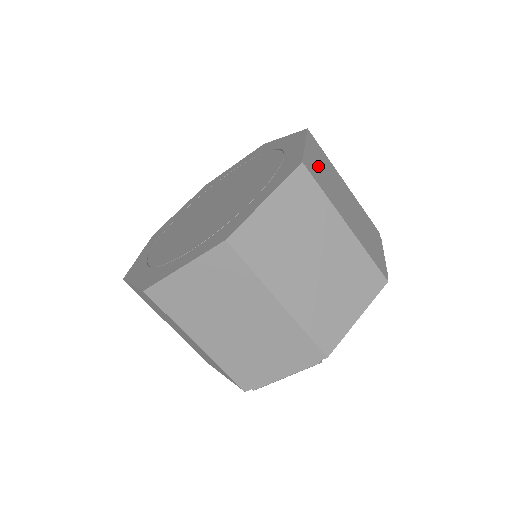
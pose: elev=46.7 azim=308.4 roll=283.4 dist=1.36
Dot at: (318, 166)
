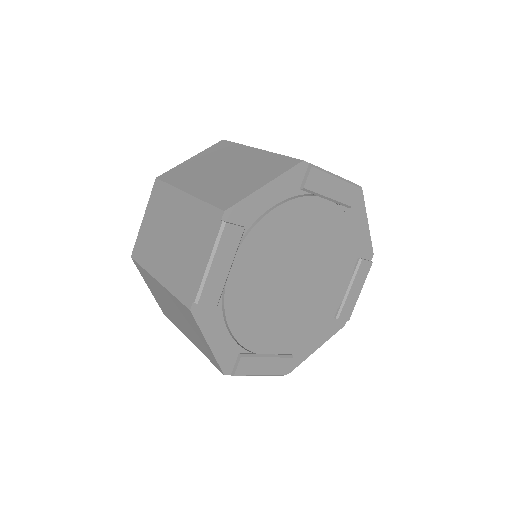
Dot at: occluded
